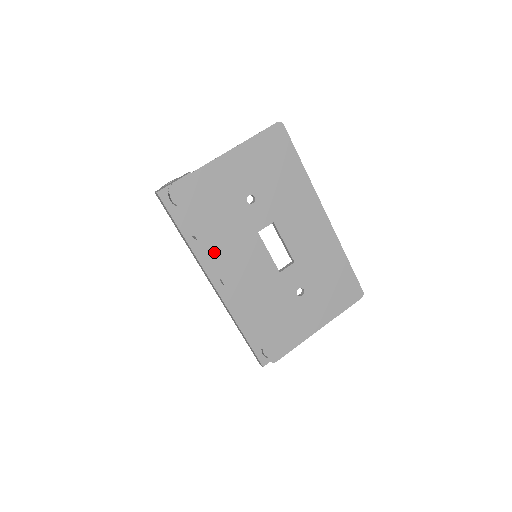
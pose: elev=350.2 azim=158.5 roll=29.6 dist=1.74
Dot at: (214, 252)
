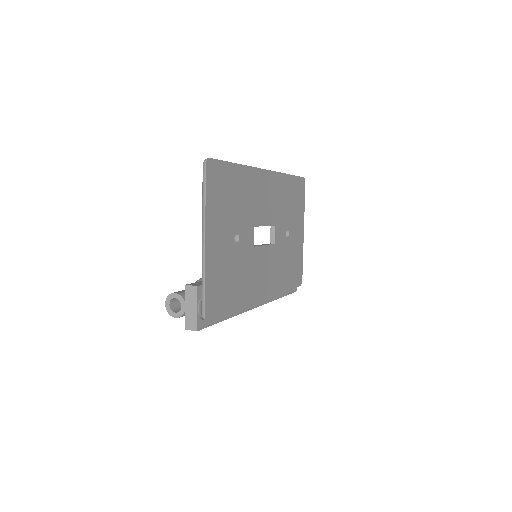
Dot at: (249, 297)
